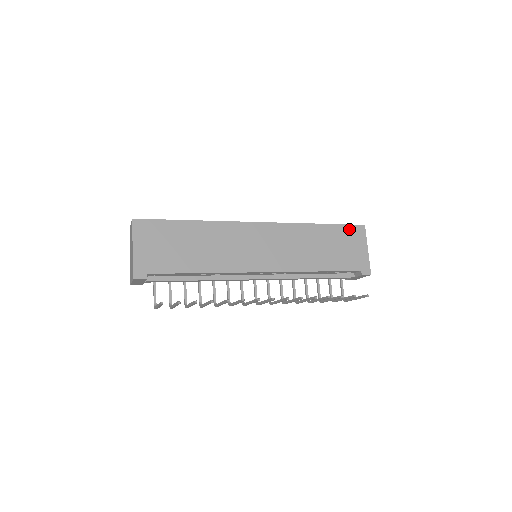
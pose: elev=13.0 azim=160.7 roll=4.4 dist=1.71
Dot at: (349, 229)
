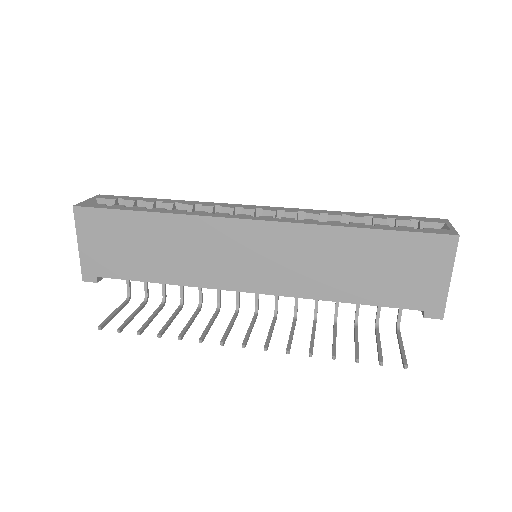
Dot at: (421, 241)
